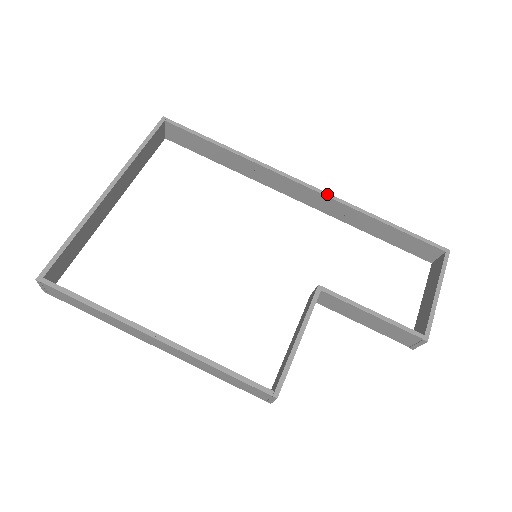
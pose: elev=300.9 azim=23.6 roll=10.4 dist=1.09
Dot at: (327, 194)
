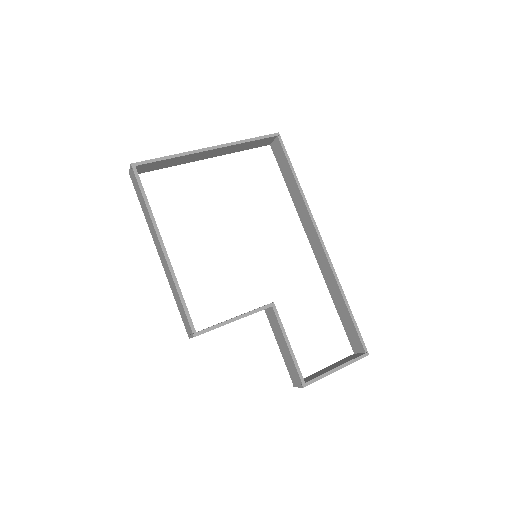
Dot at: (329, 259)
